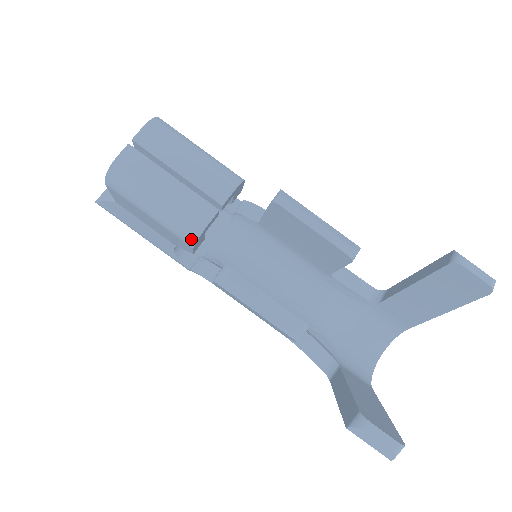
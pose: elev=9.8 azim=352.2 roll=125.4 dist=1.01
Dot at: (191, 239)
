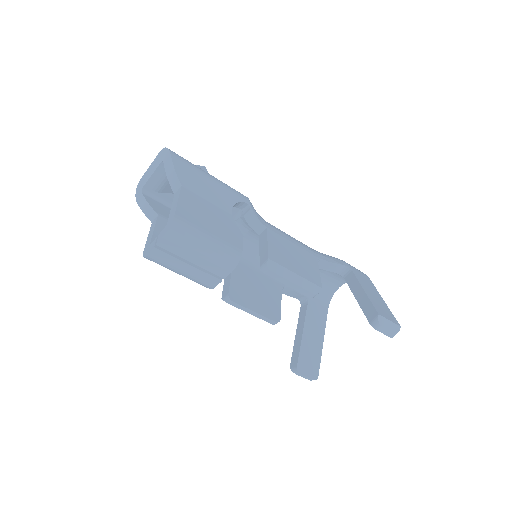
Dot at: occluded
